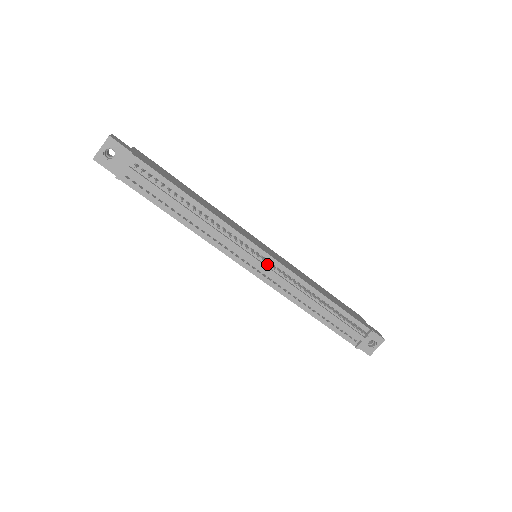
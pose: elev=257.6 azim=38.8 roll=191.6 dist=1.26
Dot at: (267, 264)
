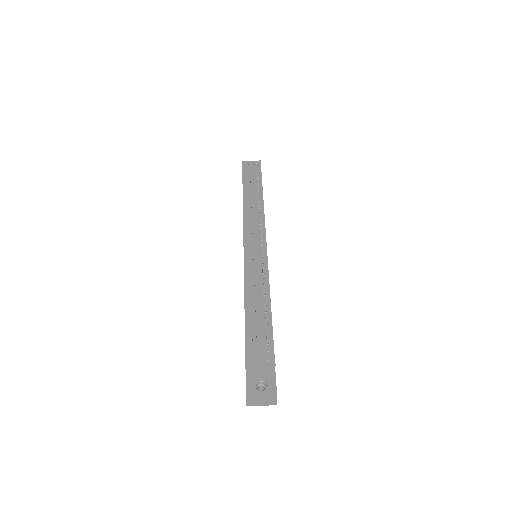
Dot at: (259, 250)
